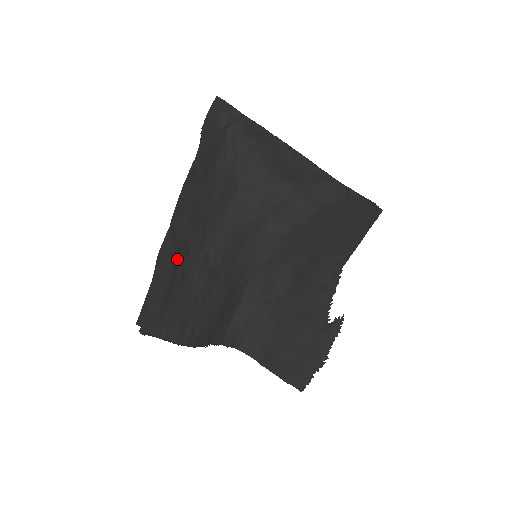
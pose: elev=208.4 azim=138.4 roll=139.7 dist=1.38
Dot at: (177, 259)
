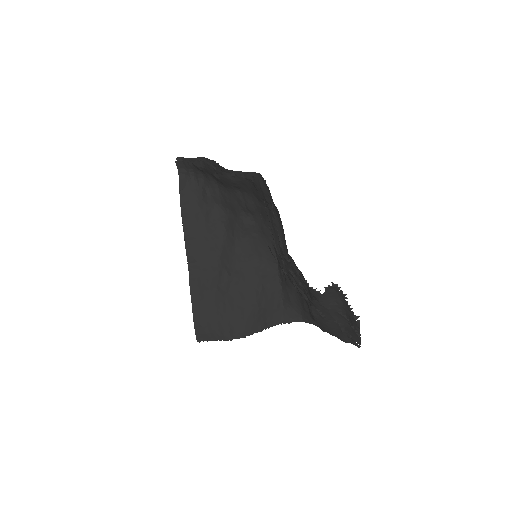
Dot at: (199, 287)
